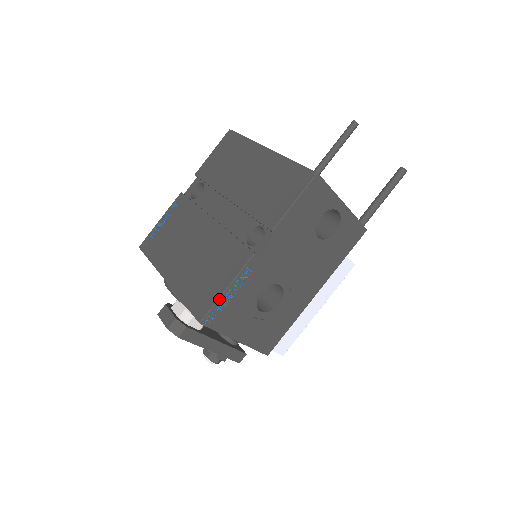
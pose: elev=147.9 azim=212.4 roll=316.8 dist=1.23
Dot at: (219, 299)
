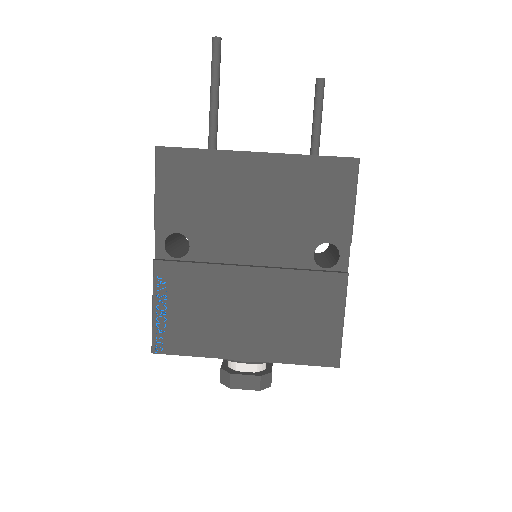
Dot at: (342, 335)
